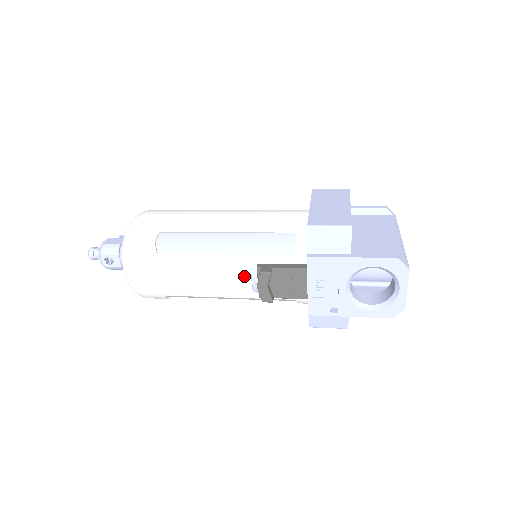
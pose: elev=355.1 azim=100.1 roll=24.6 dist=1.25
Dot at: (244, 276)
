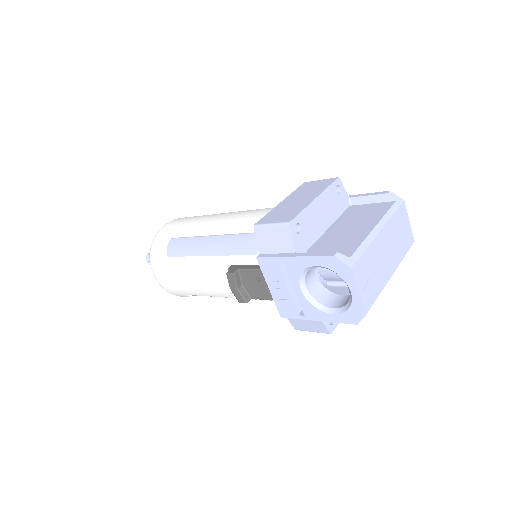
Dot at: (224, 277)
